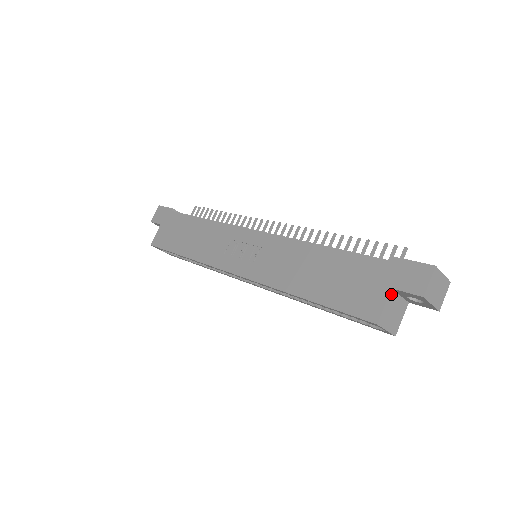
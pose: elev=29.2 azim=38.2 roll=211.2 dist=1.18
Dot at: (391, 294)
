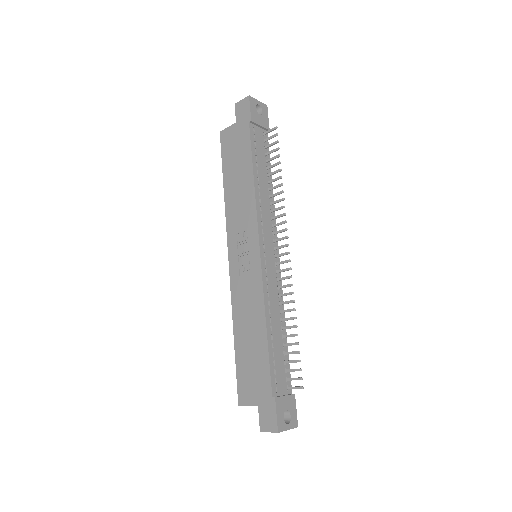
Dot at: occluded
